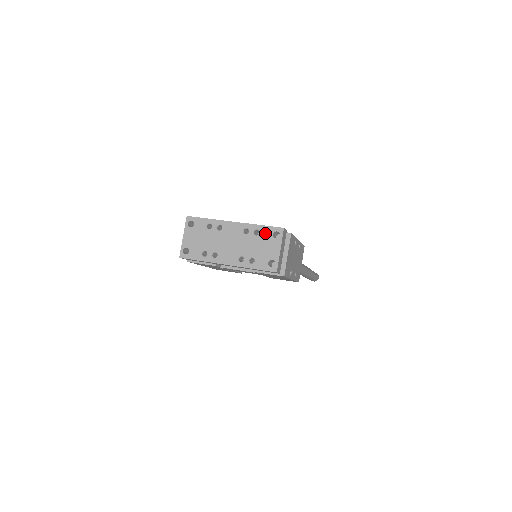
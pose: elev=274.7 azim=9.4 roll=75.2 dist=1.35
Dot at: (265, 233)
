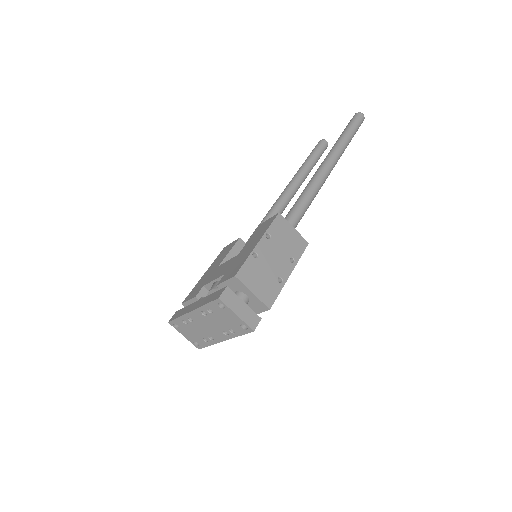
Dot at: (214, 309)
